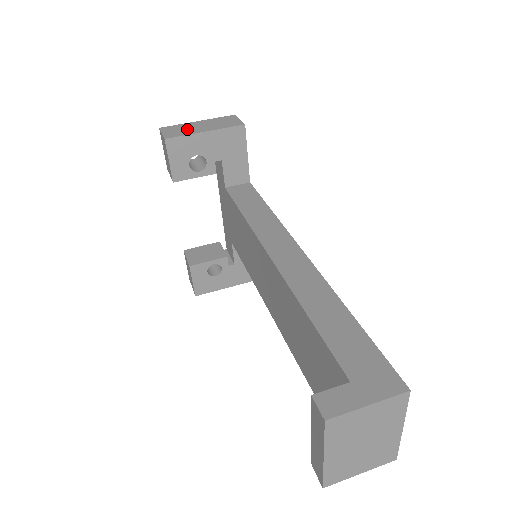
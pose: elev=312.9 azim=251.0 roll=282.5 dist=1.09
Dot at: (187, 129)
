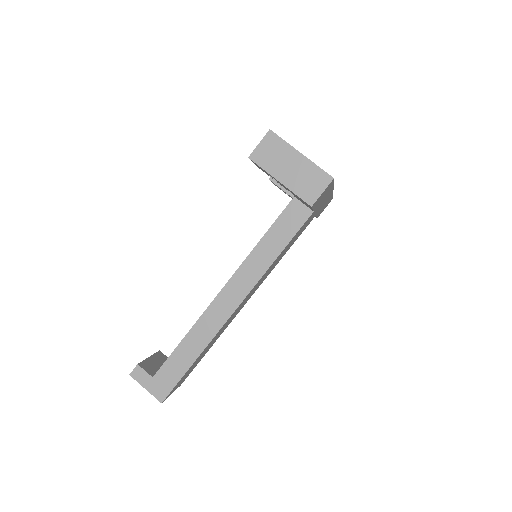
Dot at: (277, 160)
